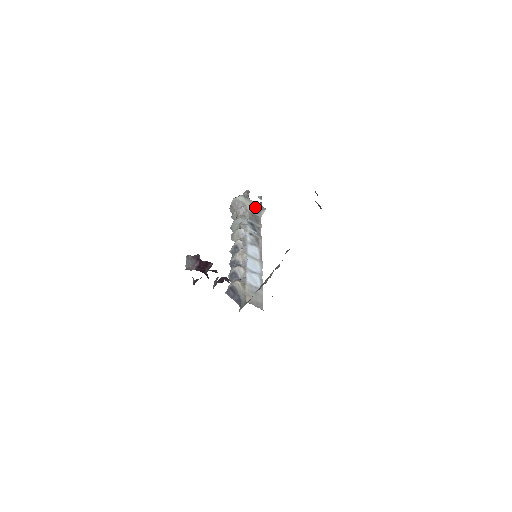
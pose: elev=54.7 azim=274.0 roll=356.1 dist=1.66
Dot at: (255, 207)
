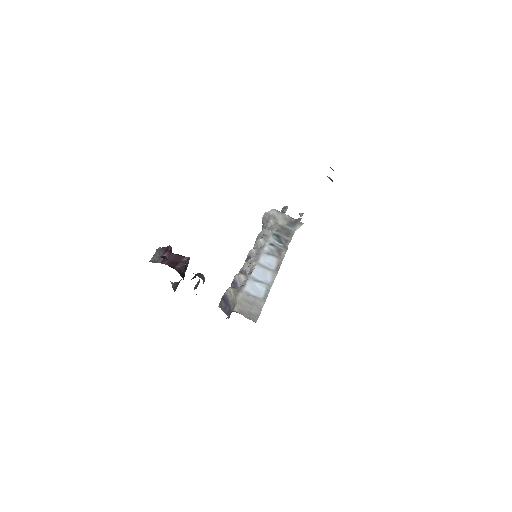
Dot at: (289, 221)
